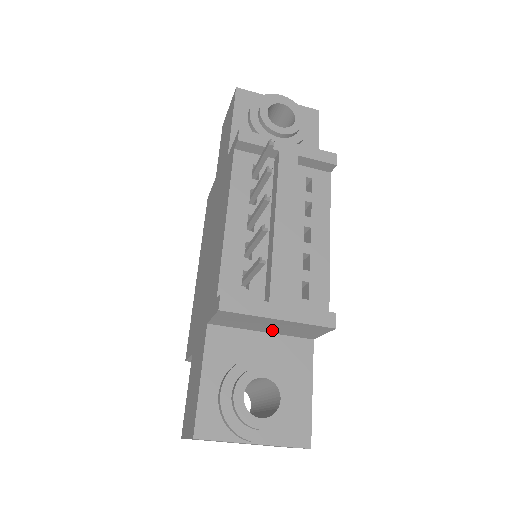
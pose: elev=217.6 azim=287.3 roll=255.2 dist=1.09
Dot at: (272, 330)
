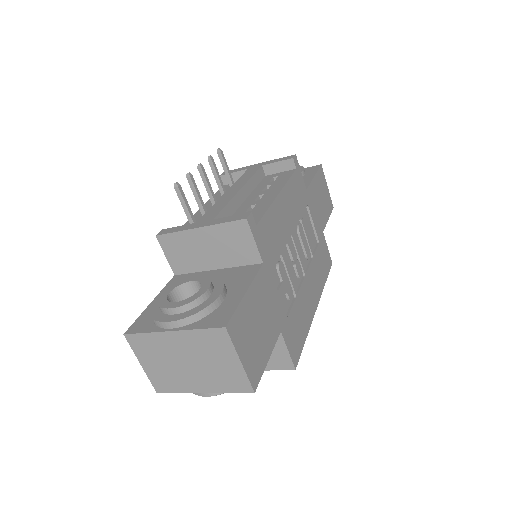
Dot at: (218, 260)
